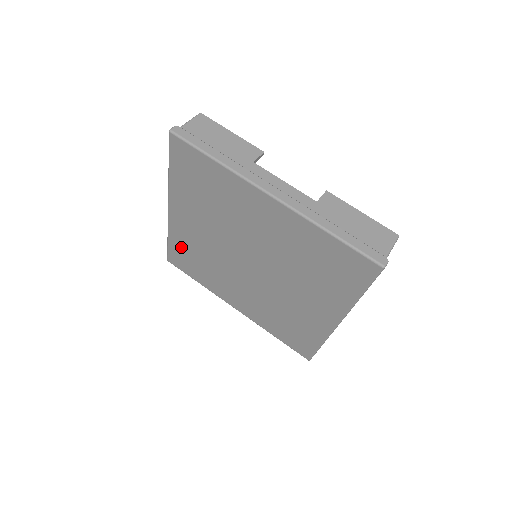
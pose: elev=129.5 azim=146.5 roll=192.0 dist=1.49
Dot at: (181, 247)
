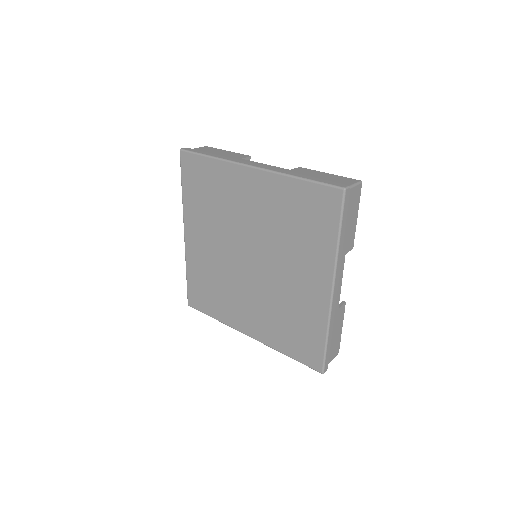
Dot at: (197, 277)
